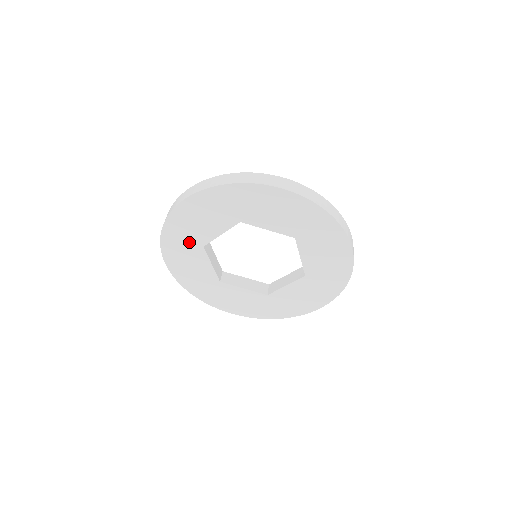
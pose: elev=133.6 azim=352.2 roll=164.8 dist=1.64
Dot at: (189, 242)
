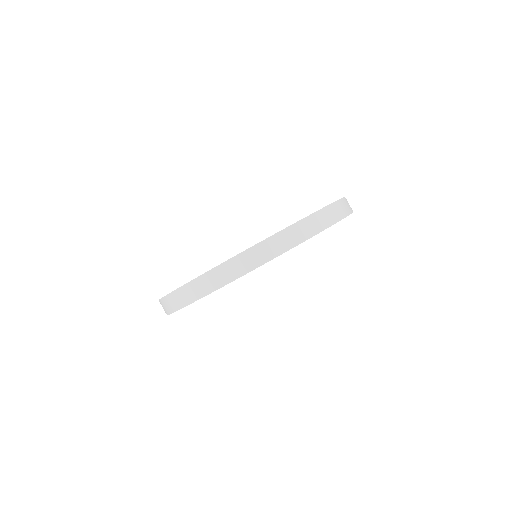
Dot at: occluded
